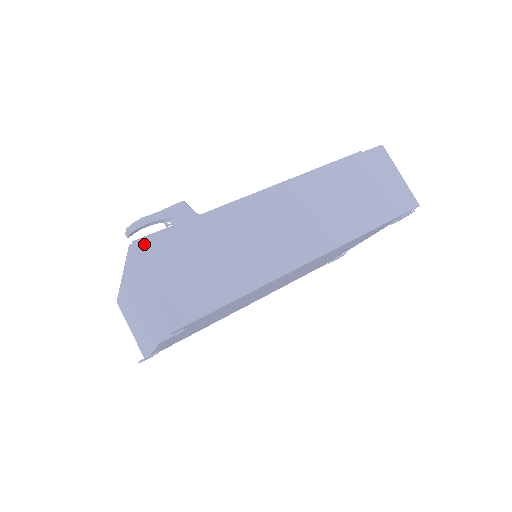
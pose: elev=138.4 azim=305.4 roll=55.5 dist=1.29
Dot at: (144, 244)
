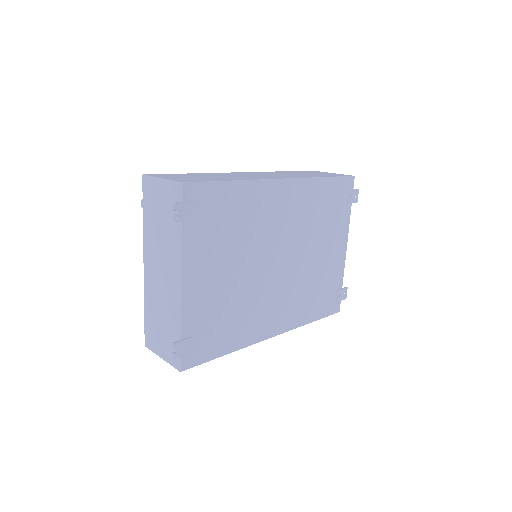
Dot at: occluded
